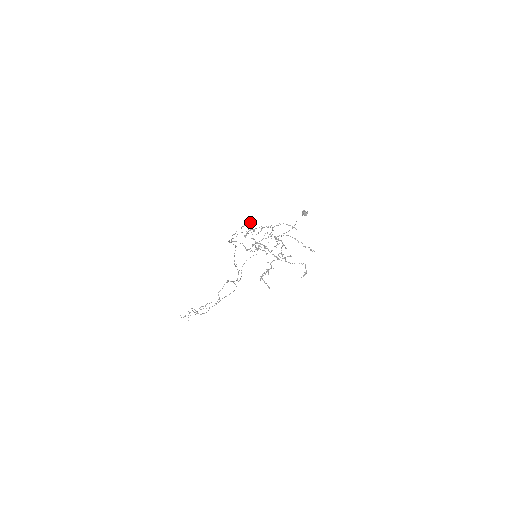
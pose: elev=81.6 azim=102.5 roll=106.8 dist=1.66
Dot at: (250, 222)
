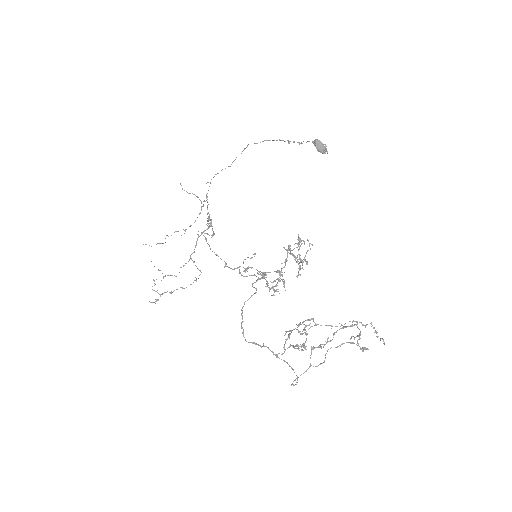
Dot at: occluded
